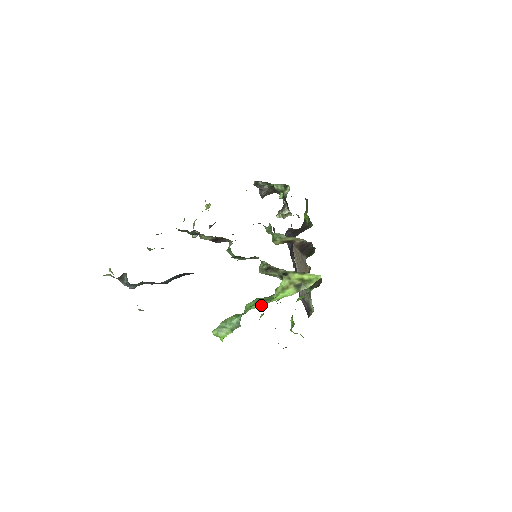
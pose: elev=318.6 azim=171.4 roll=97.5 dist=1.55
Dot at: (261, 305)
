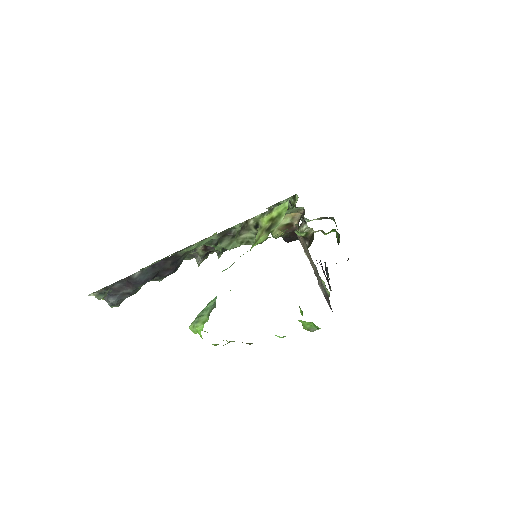
Dot at: (230, 266)
